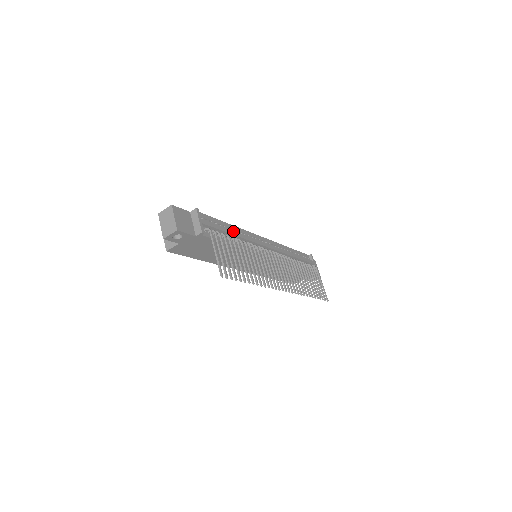
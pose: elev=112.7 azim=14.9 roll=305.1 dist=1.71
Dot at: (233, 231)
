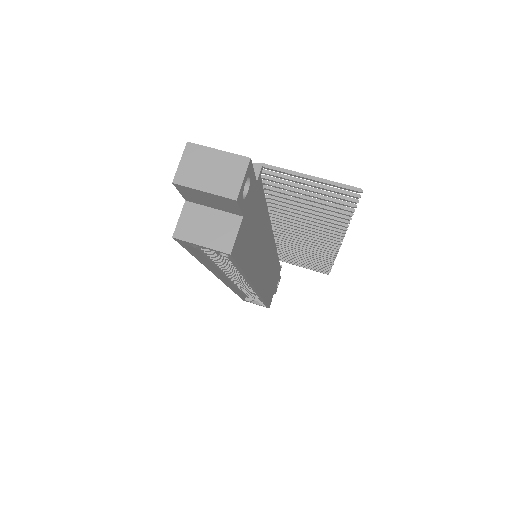
Dot at: occluded
